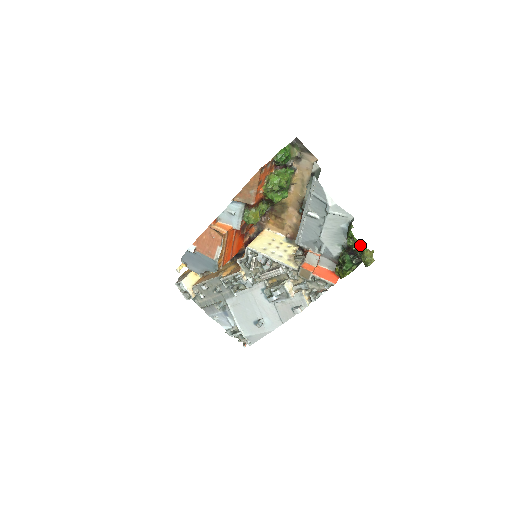
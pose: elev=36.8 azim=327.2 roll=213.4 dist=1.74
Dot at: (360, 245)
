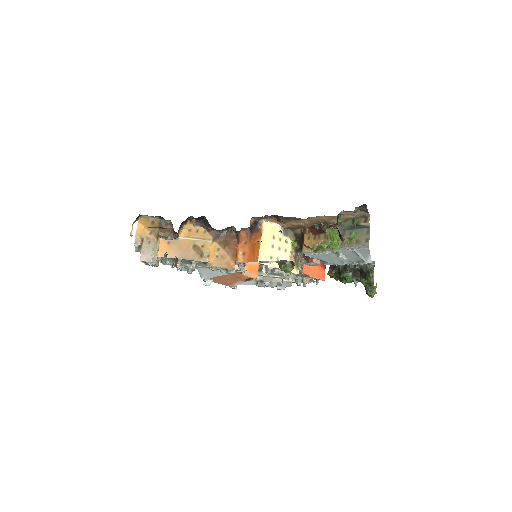
Dot at: (373, 287)
